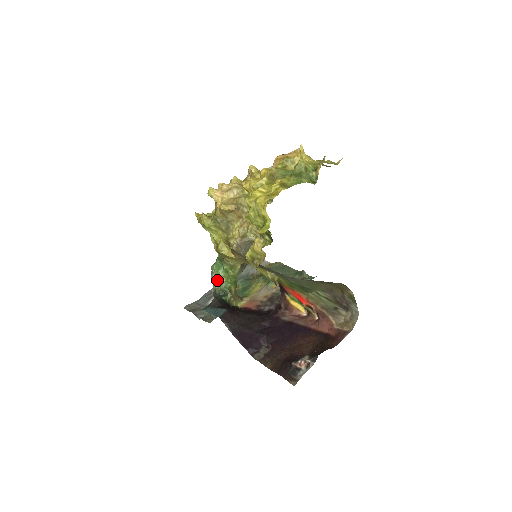
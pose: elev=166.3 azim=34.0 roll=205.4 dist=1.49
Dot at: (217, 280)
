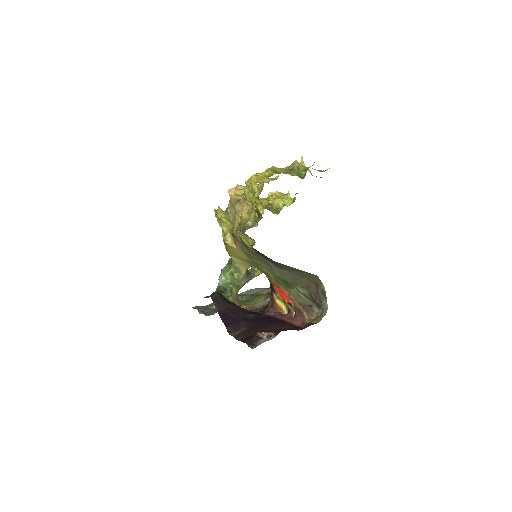
Dot at: (223, 280)
